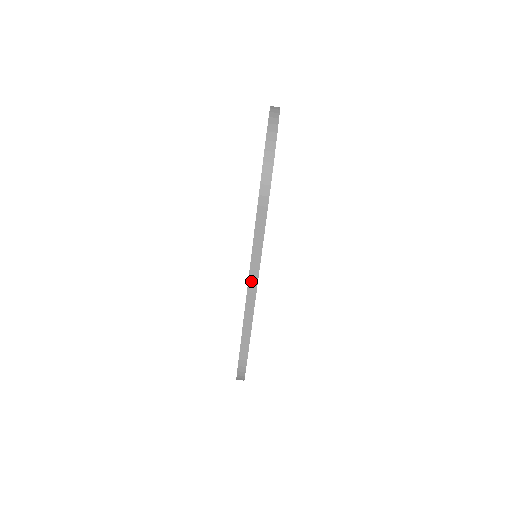
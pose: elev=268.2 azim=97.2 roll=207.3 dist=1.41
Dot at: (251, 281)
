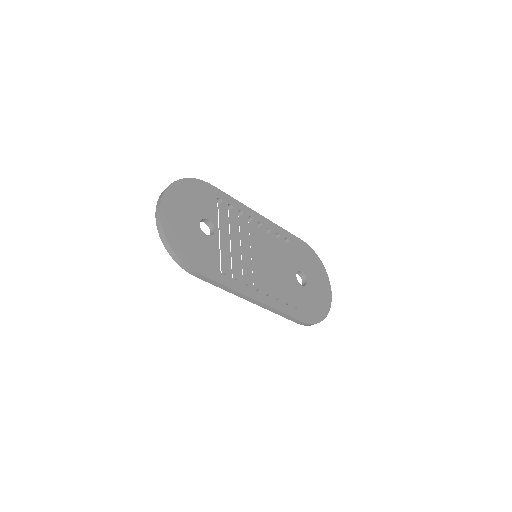
Dot at: (246, 299)
